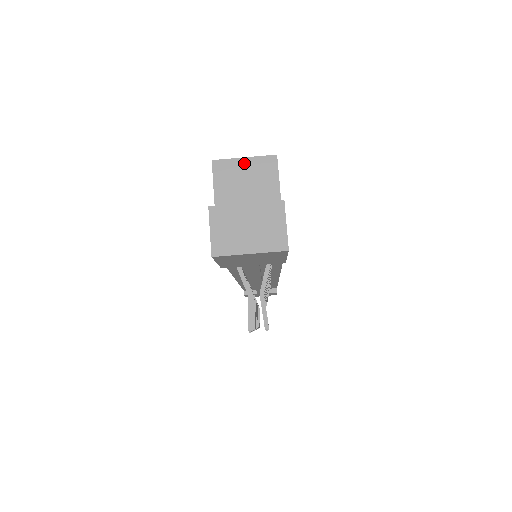
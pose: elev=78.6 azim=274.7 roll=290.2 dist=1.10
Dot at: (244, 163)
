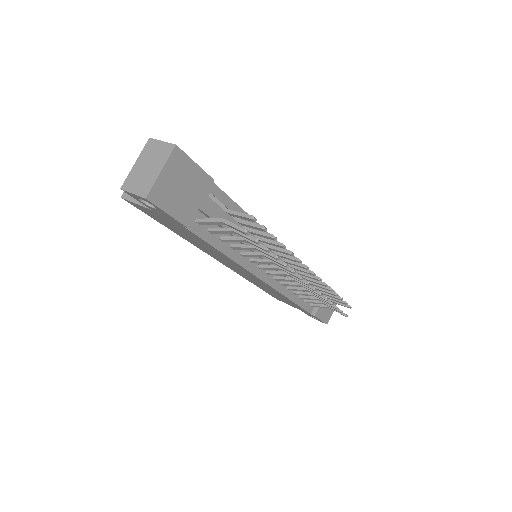
Dot at: occluded
